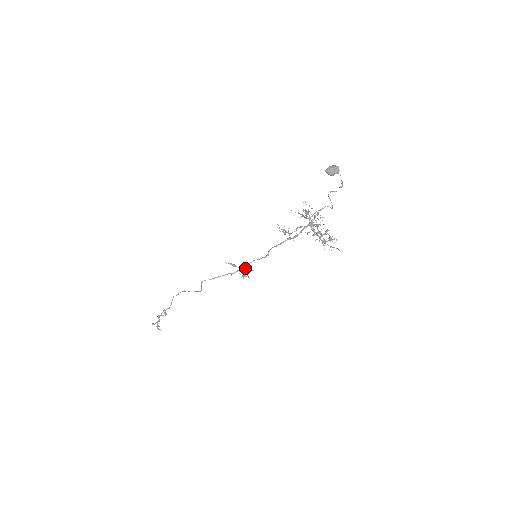
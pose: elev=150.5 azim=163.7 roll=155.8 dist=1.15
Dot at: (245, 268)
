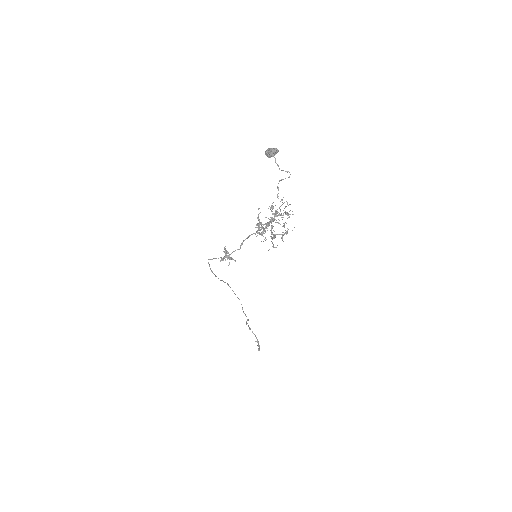
Dot at: (229, 255)
